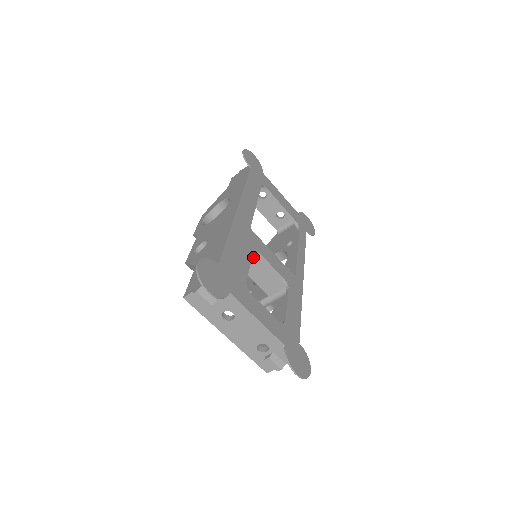
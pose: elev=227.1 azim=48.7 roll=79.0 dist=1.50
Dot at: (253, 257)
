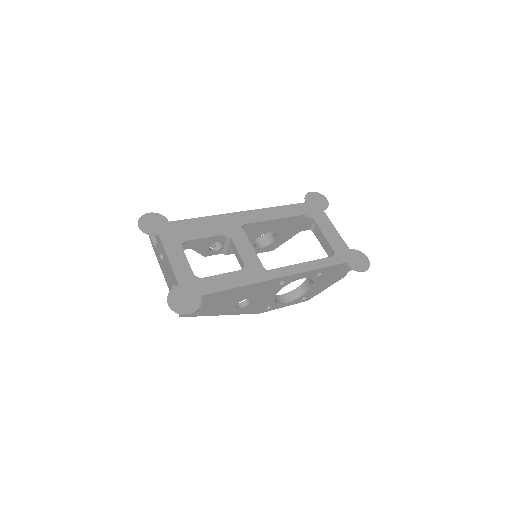
Dot at: occluded
